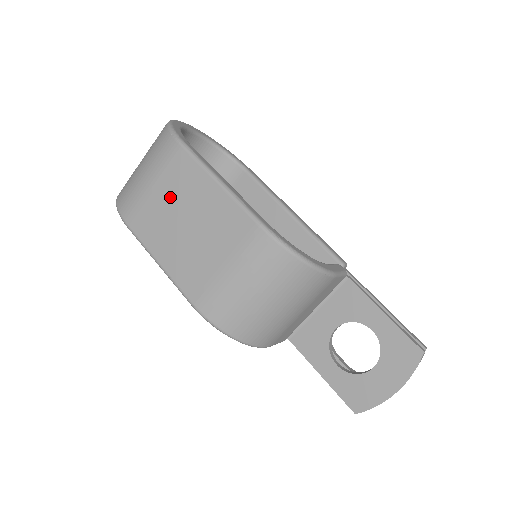
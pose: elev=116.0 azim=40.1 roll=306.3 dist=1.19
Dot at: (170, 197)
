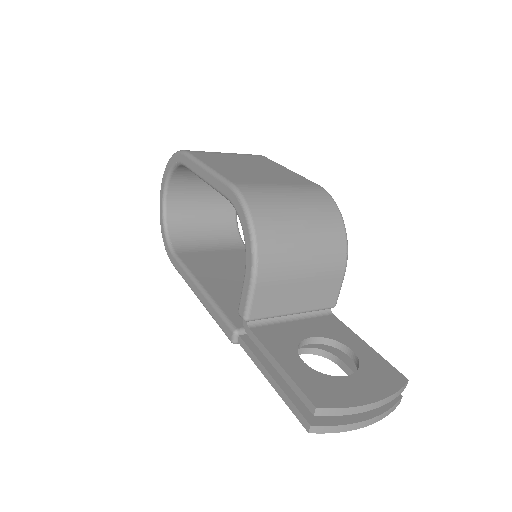
Dot at: (241, 159)
